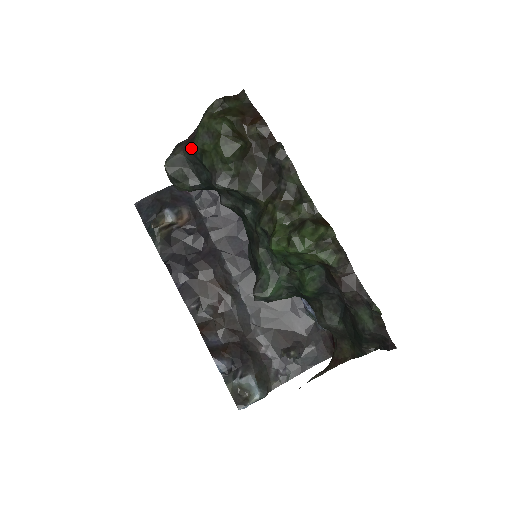
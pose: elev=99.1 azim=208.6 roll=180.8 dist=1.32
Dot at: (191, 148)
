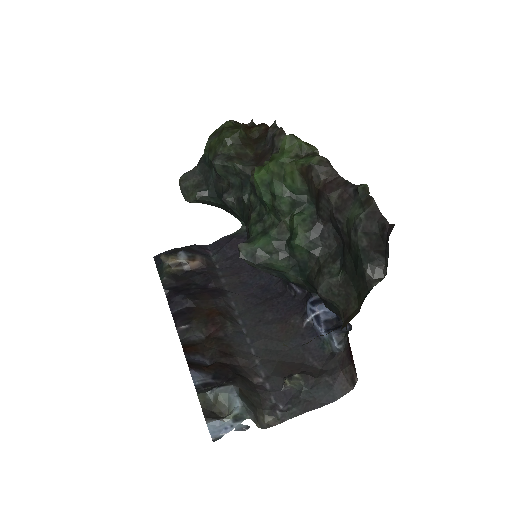
Dot at: (202, 157)
